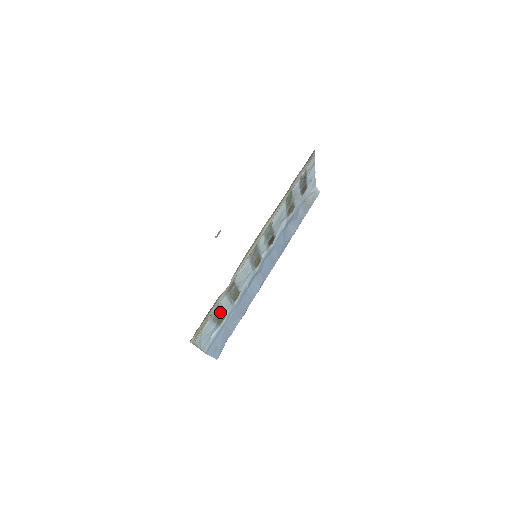
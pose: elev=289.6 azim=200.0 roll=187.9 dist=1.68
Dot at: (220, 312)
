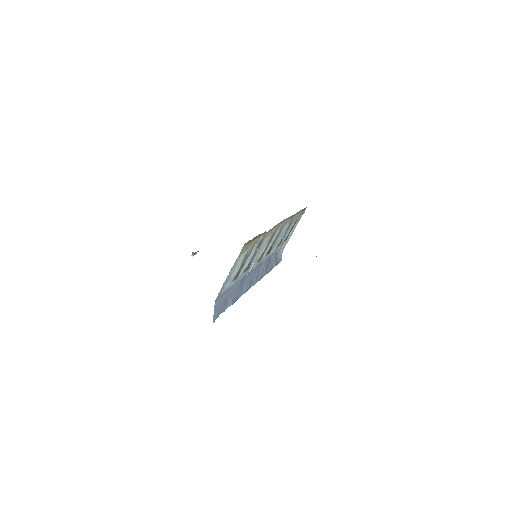
Dot at: (246, 260)
